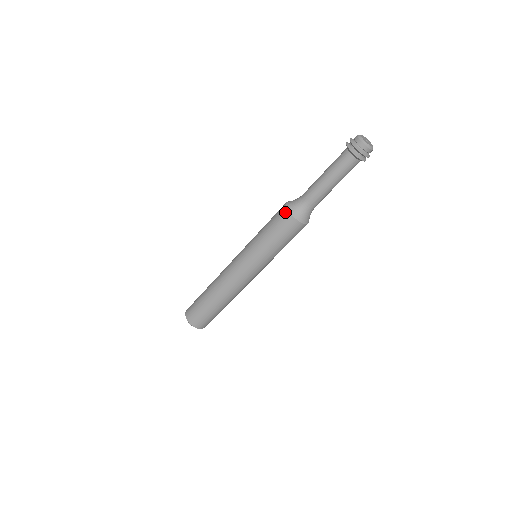
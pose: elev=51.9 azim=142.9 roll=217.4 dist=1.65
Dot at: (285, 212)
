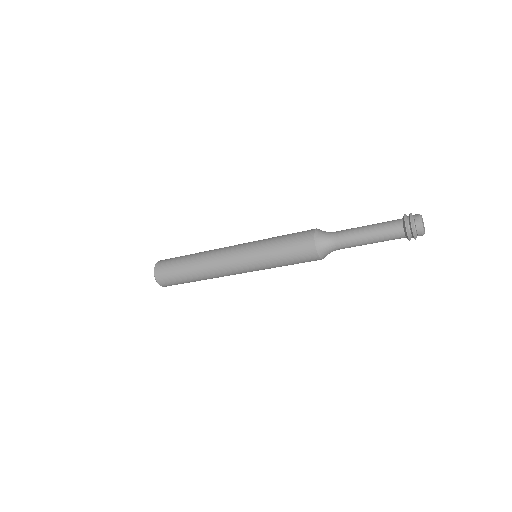
Dot at: (315, 257)
